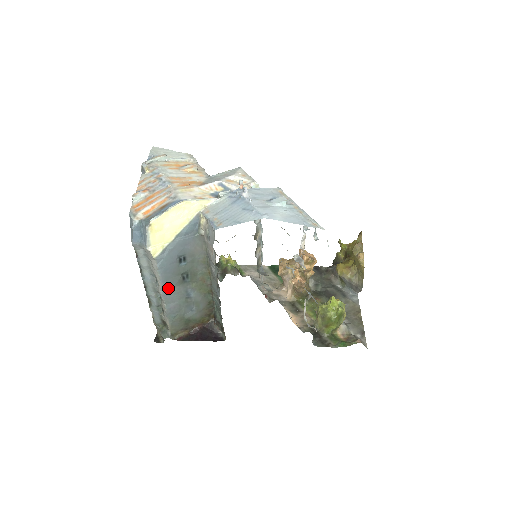
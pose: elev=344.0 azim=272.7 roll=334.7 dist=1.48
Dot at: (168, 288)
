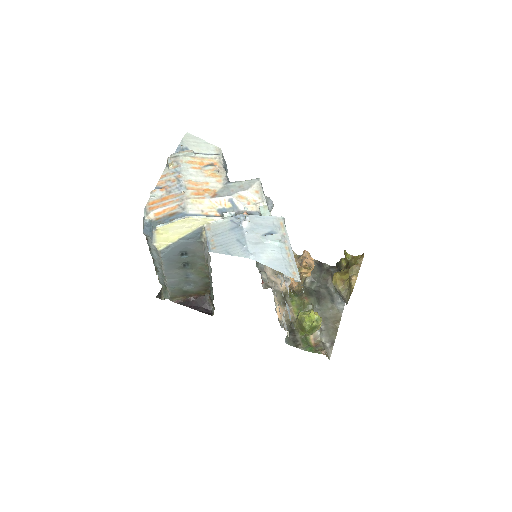
Dot at: (170, 270)
